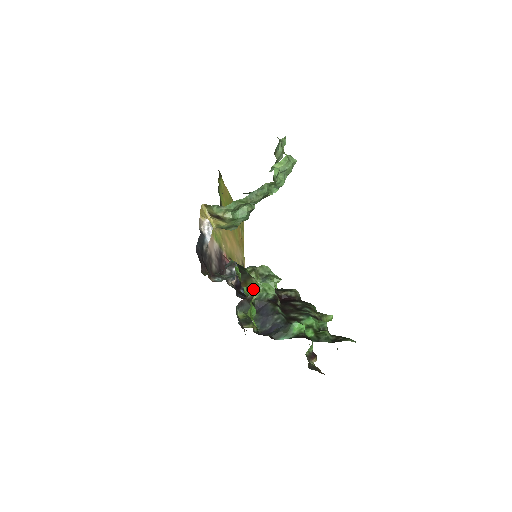
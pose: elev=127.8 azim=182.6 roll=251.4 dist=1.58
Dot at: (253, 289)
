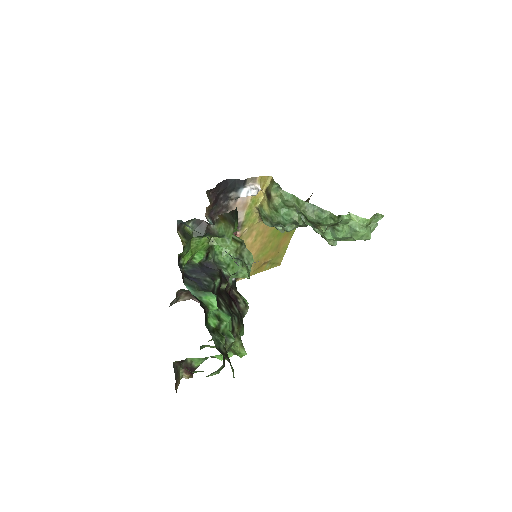
Dot at: (222, 231)
